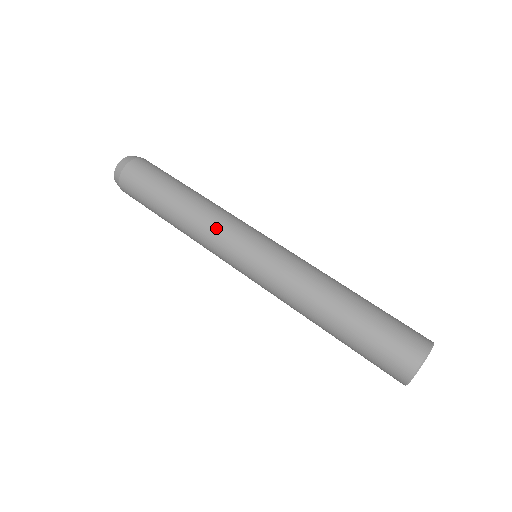
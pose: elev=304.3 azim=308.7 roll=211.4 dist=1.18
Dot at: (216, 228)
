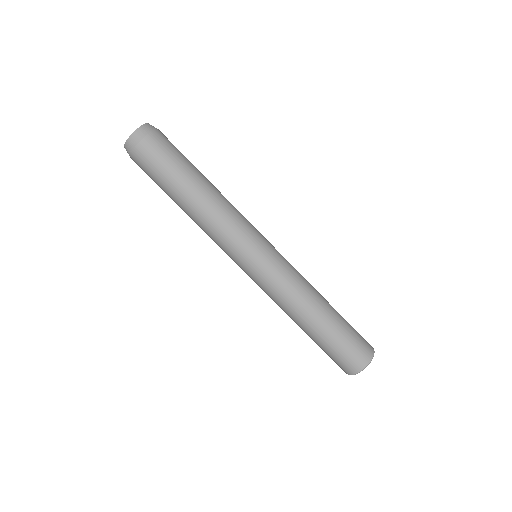
Dot at: (216, 243)
